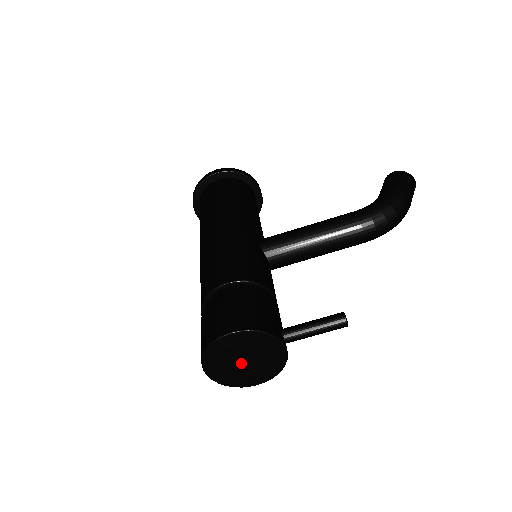
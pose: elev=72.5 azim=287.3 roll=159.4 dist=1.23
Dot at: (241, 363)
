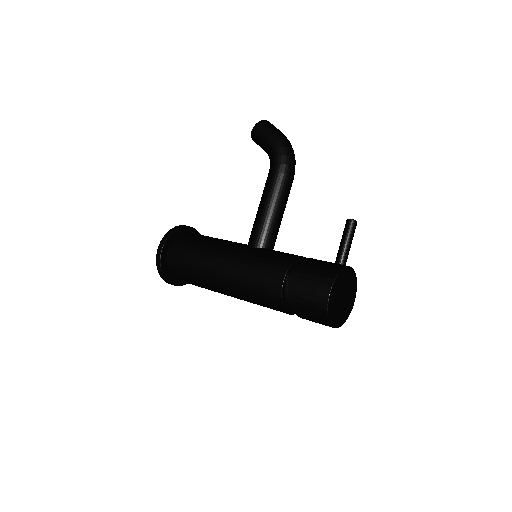
Dot at: (343, 301)
